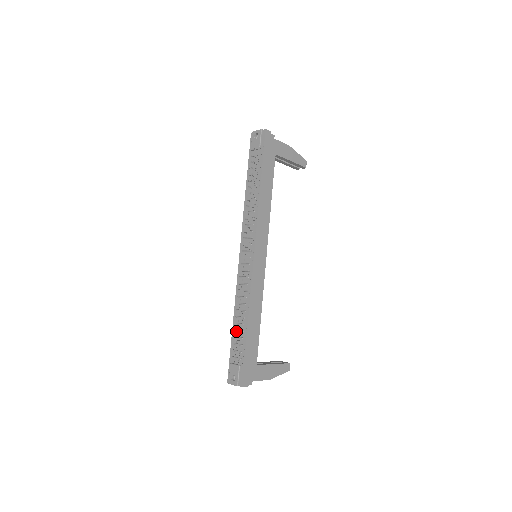
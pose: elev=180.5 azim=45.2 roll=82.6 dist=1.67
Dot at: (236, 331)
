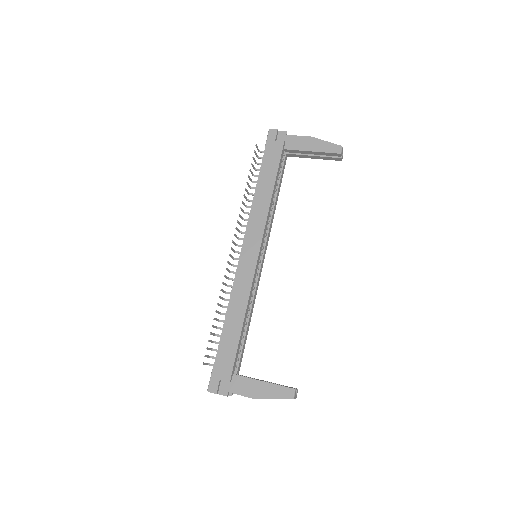
Dot at: occluded
